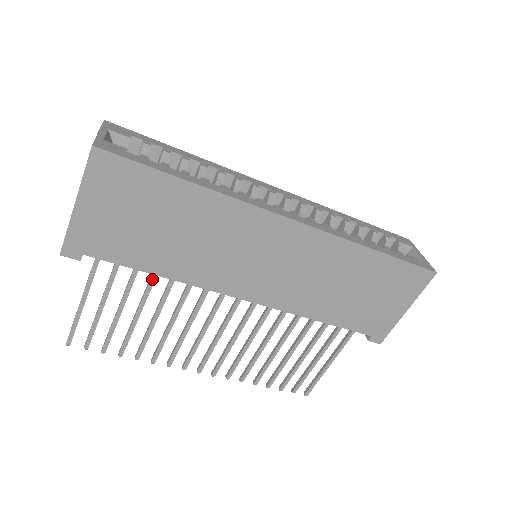
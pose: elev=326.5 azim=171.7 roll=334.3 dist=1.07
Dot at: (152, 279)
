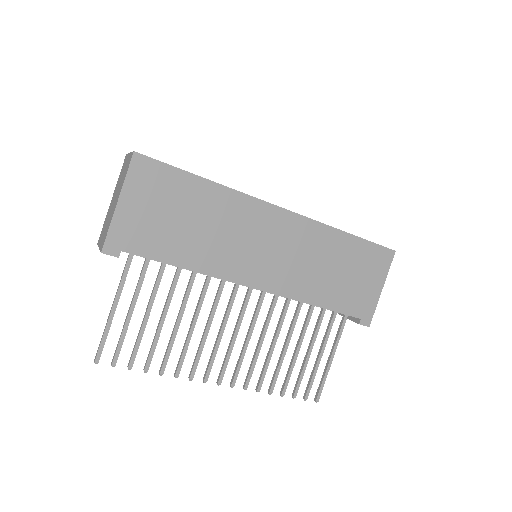
Dot at: (175, 279)
